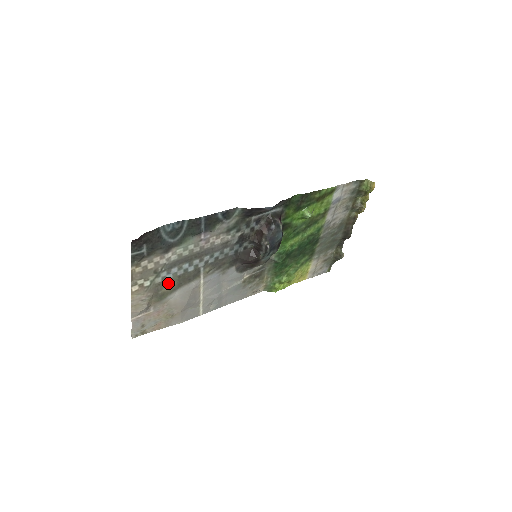
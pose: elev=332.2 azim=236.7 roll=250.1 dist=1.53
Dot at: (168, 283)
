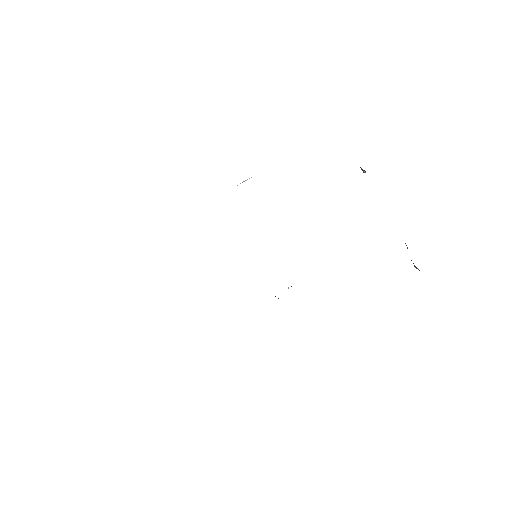
Dot at: occluded
